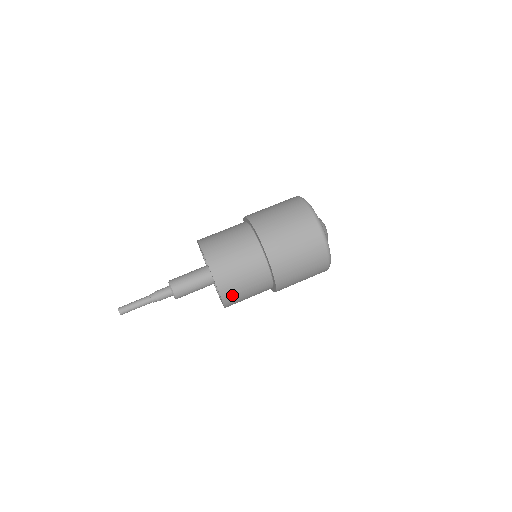
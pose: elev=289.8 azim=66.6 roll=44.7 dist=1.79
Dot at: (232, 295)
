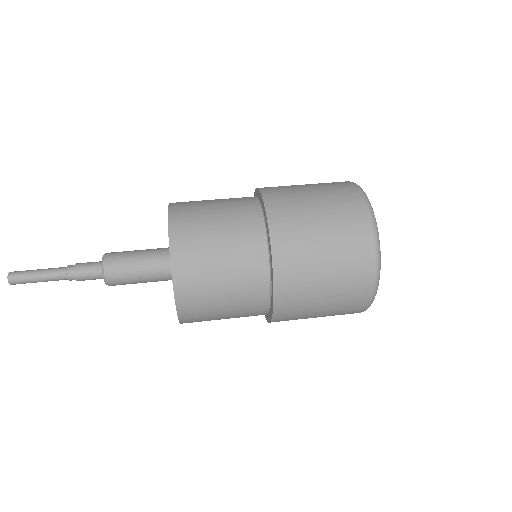
Dot at: (187, 217)
